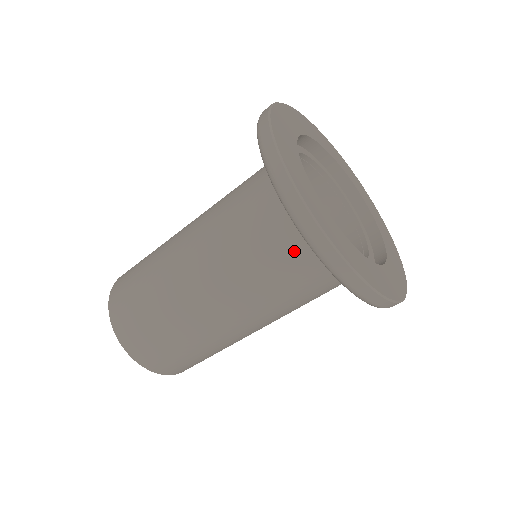
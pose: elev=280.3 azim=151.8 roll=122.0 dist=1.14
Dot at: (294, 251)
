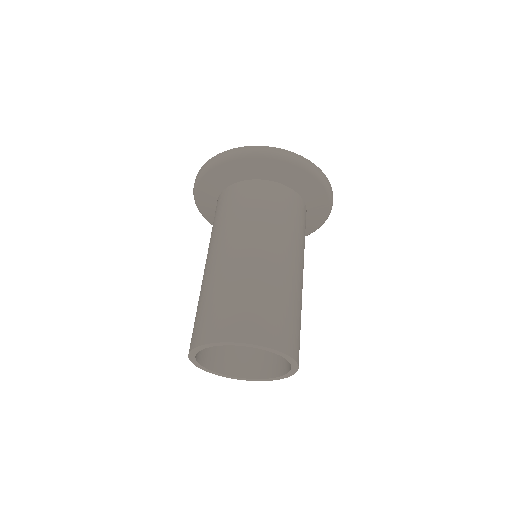
Dot at: (280, 193)
